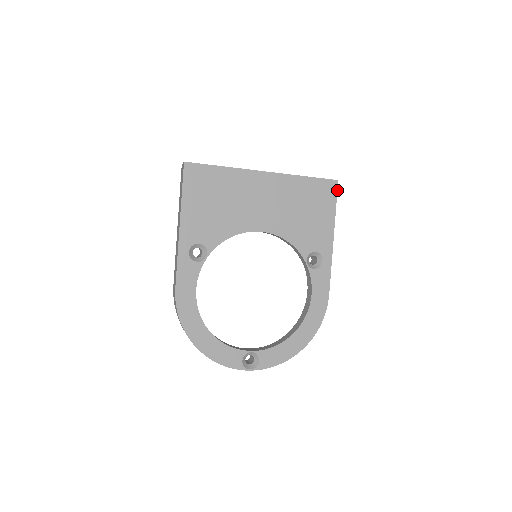
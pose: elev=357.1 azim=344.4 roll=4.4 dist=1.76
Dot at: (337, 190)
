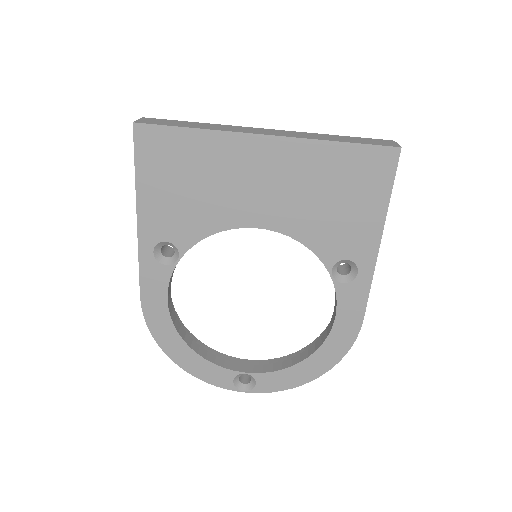
Dot at: (397, 164)
